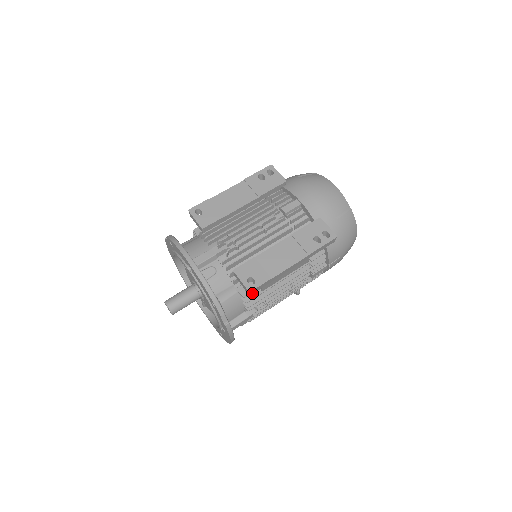
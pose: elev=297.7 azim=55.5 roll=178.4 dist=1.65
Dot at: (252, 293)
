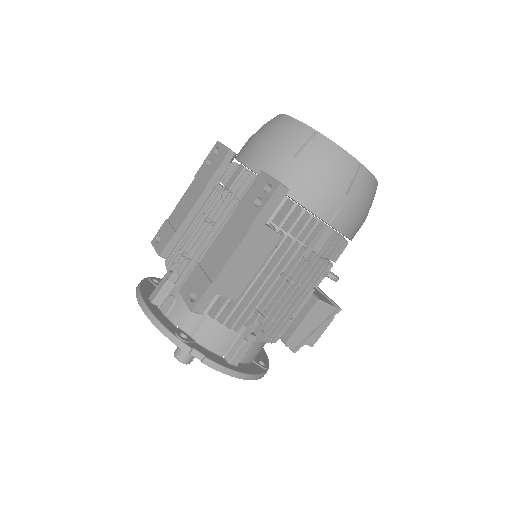
Dot at: (202, 311)
